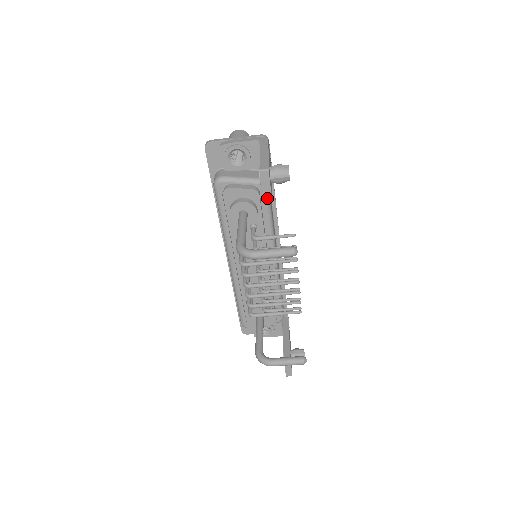
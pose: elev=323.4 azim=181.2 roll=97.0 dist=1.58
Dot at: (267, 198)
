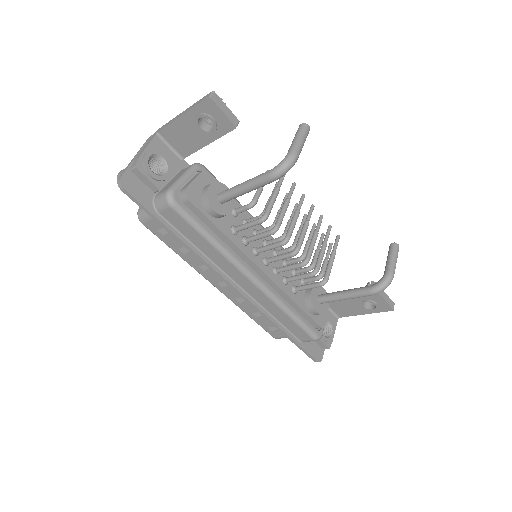
Dot at: (236, 123)
